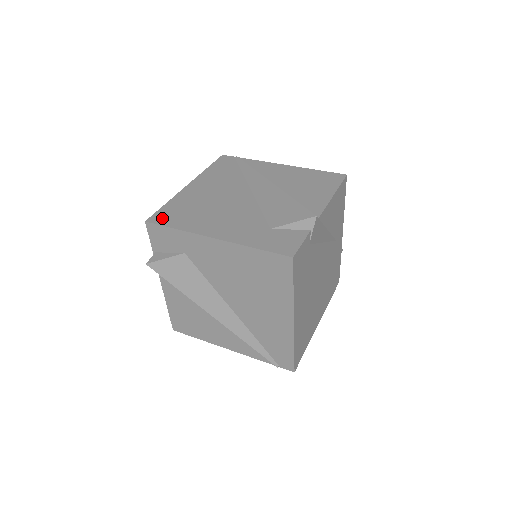
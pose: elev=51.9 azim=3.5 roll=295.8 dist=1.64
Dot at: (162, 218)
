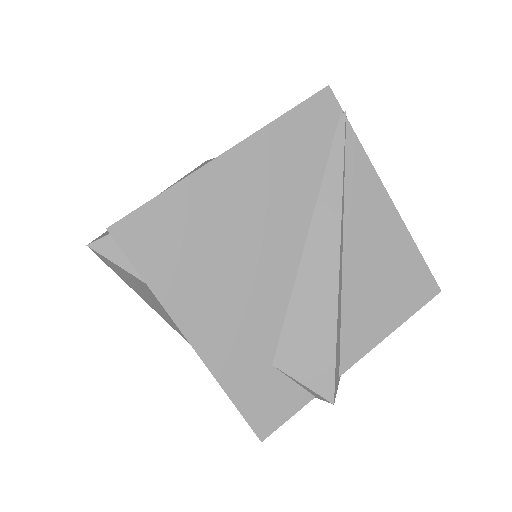
Dot at: (138, 238)
